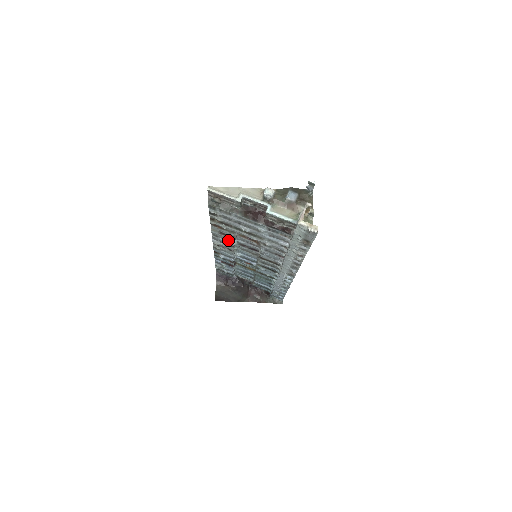
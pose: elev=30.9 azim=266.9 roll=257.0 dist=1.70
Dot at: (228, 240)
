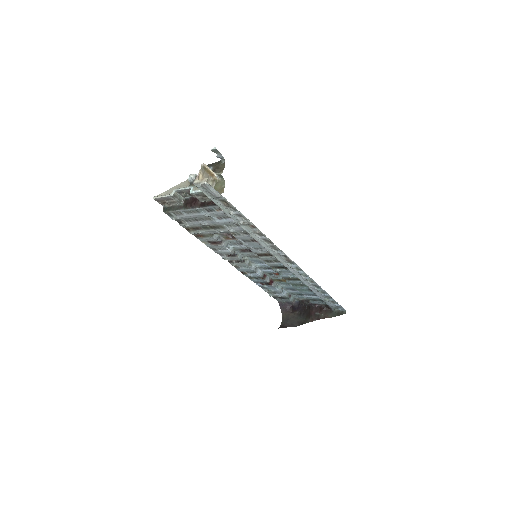
Dot at: (224, 249)
